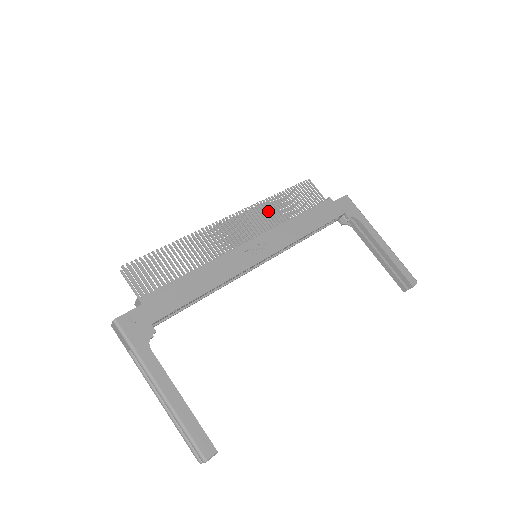
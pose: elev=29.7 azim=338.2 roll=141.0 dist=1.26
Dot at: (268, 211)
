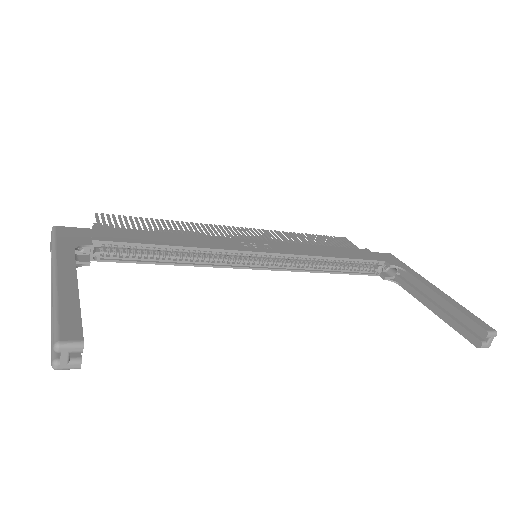
Dot at: (285, 237)
